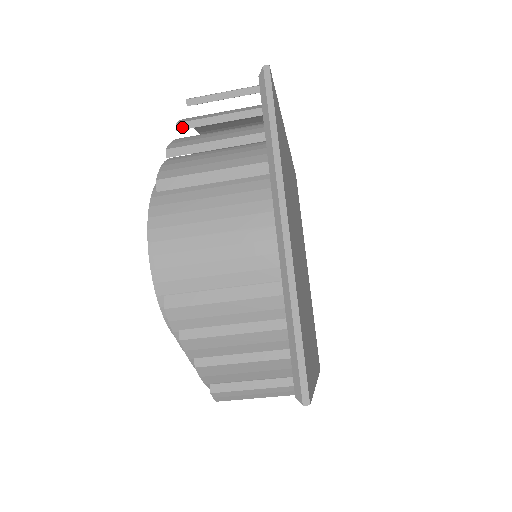
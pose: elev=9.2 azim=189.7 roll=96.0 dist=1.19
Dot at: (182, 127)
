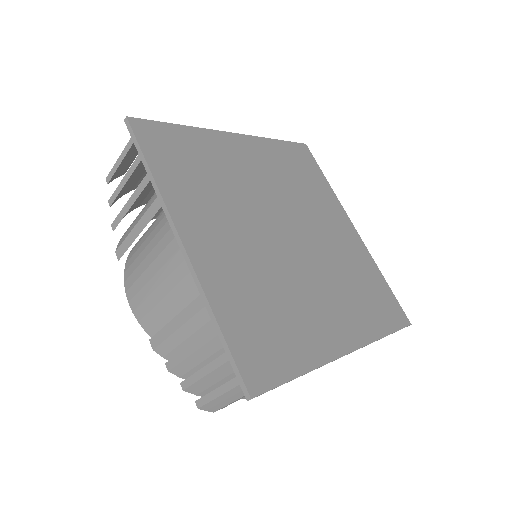
Dot at: (111, 202)
